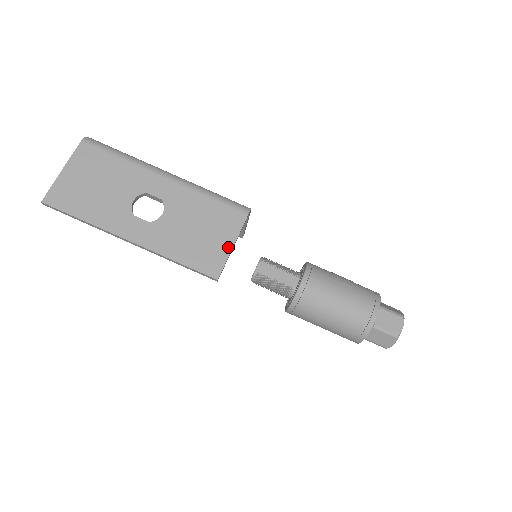
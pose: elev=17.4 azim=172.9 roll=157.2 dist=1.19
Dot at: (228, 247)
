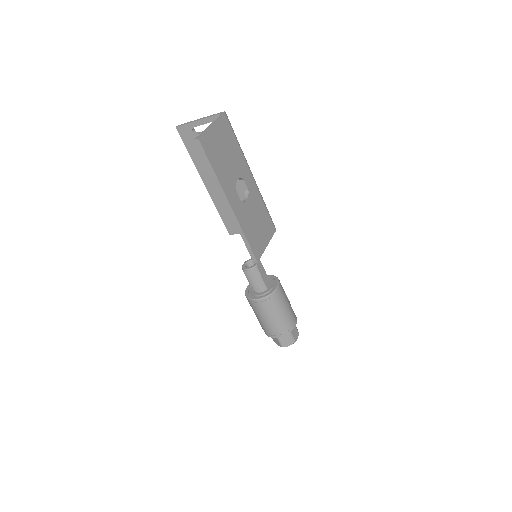
Dot at: (265, 245)
